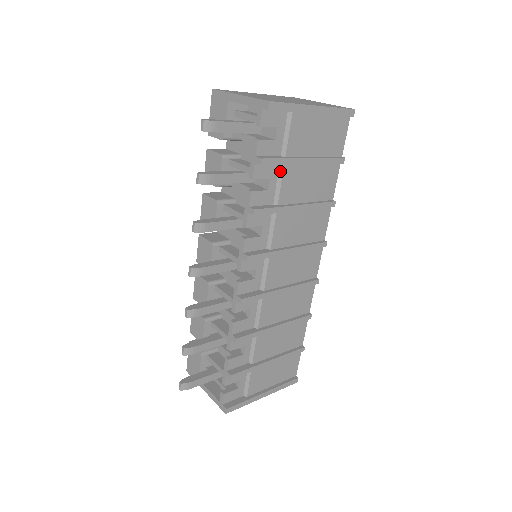
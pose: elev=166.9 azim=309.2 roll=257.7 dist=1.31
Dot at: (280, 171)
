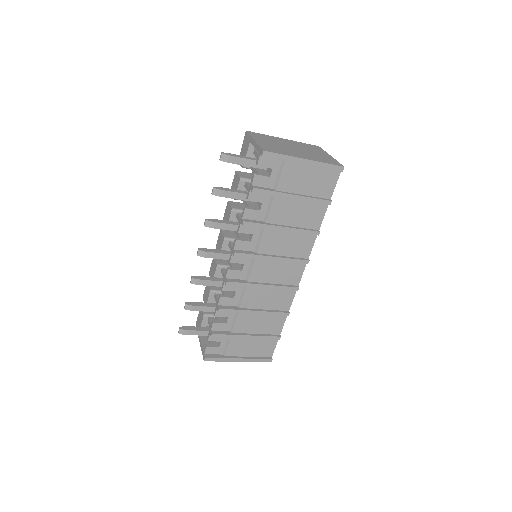
Dot at: (271, 199)
